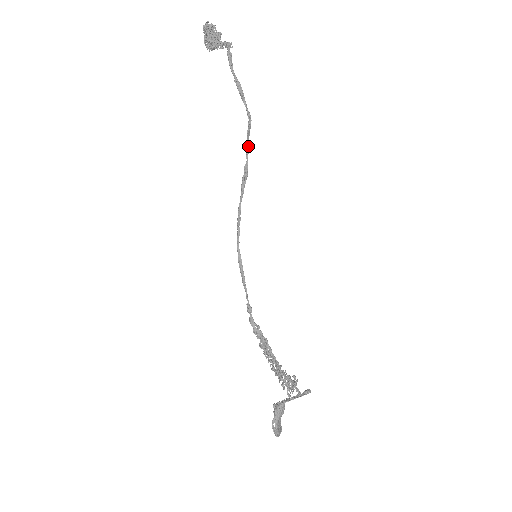
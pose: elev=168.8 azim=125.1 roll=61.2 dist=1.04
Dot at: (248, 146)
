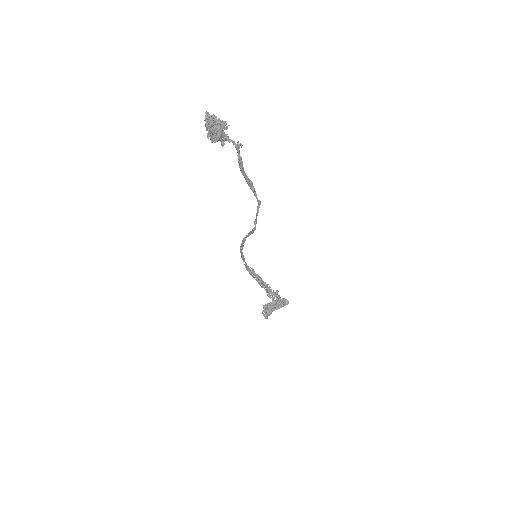
Dot at: (256, 218)
